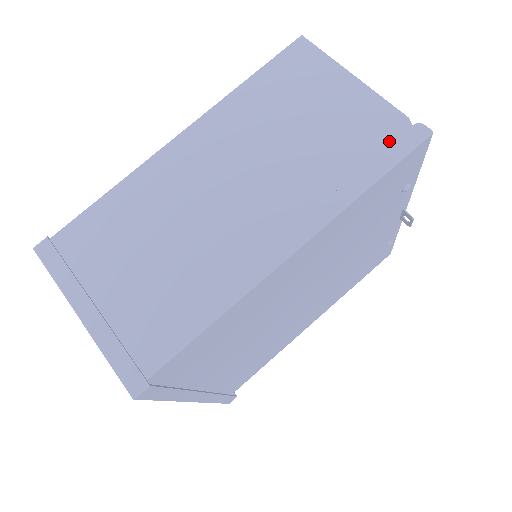
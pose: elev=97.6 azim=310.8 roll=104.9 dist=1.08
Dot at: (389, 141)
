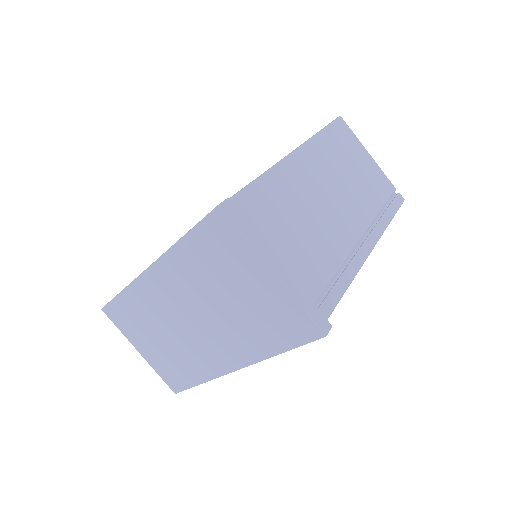
Dot at: (390, 198)
